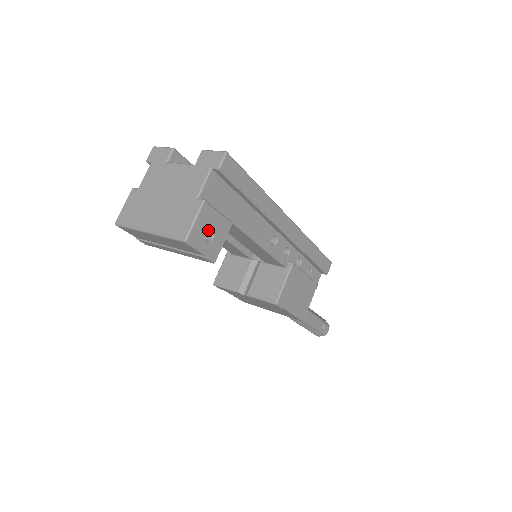
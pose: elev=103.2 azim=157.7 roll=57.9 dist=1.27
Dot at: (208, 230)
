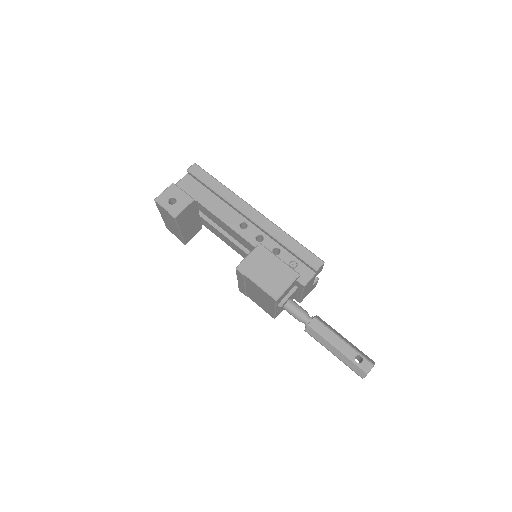
Dot at: (177, 201)
